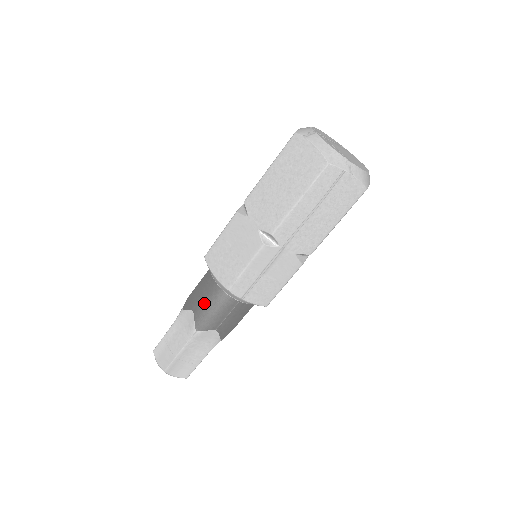
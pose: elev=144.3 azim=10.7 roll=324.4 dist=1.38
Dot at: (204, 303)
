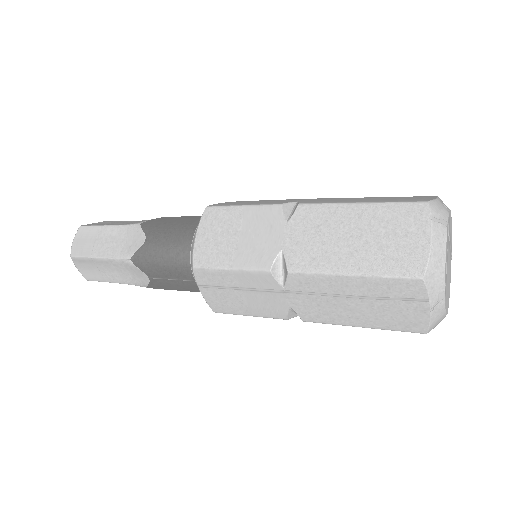
Dot at: (163, 245)
